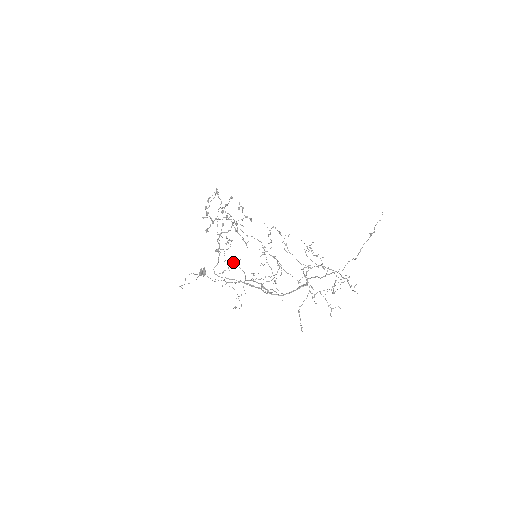
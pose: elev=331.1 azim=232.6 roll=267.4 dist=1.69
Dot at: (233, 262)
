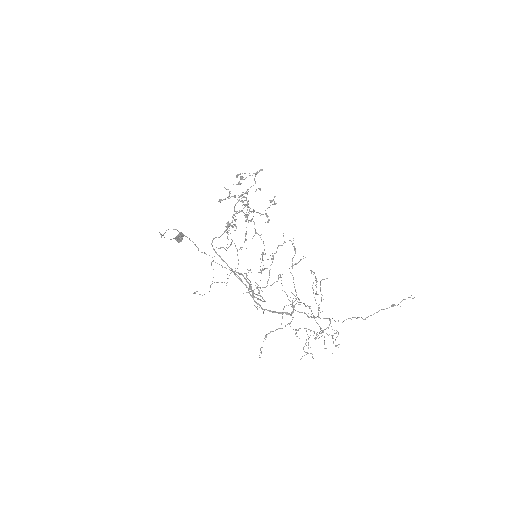
Dot at: (235, 245)
